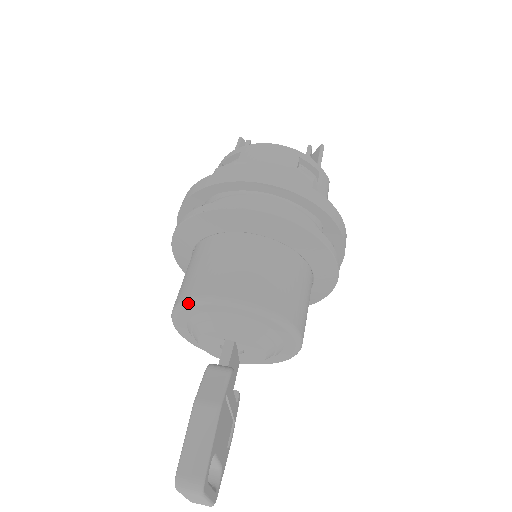
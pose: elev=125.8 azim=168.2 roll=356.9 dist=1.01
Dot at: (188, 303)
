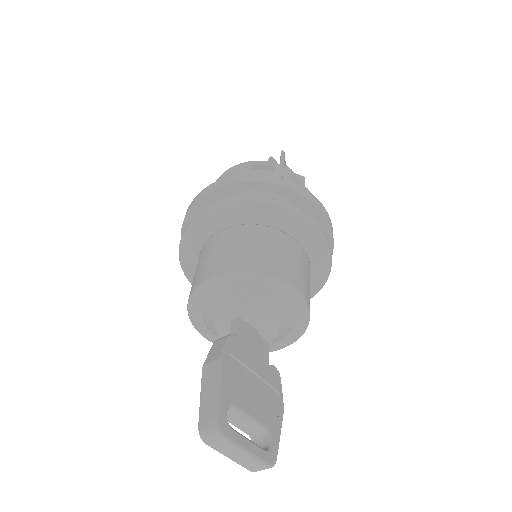
Dot at: (189, 304)
